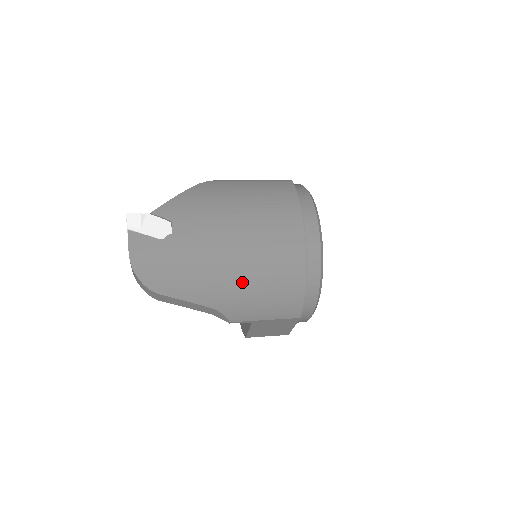
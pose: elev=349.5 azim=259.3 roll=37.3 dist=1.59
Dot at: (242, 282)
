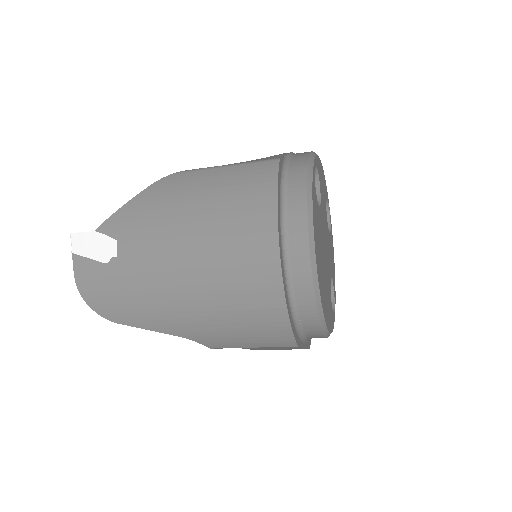
Dot at: (204, 311)
